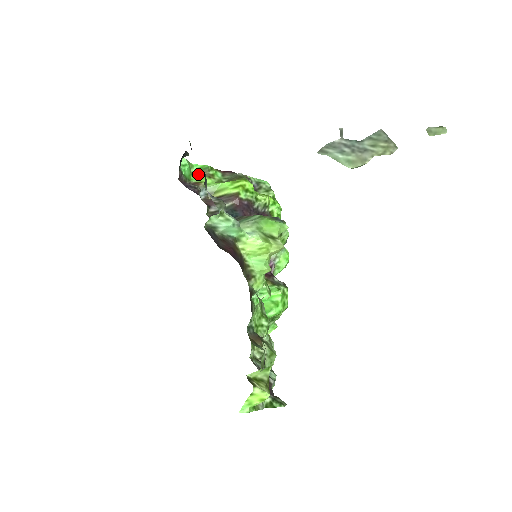
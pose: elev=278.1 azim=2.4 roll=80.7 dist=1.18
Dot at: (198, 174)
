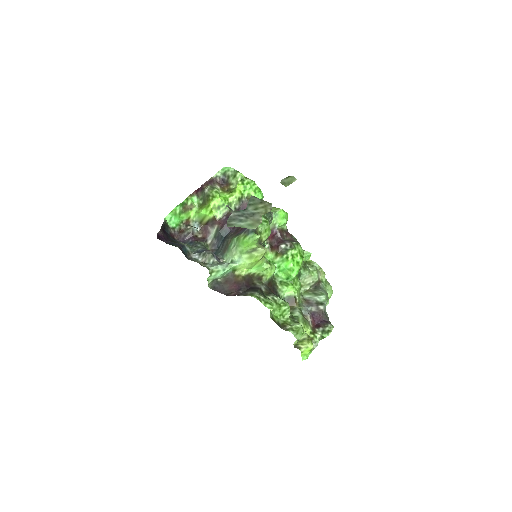
Dot at: (183, 210)
